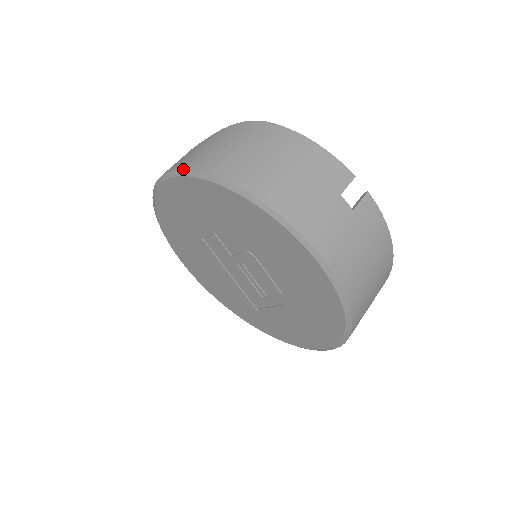
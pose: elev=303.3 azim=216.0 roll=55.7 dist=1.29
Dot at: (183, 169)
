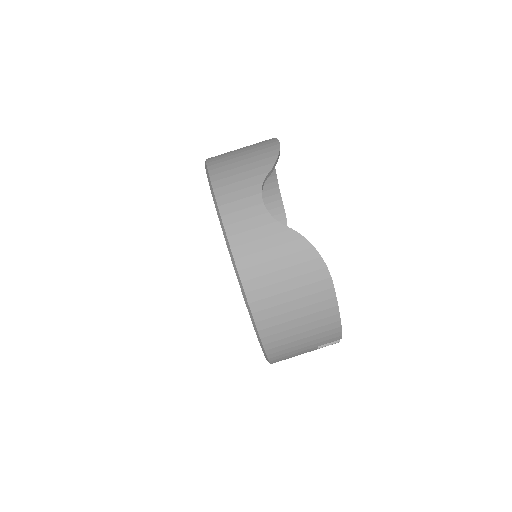
Dot at: (237, 271)
